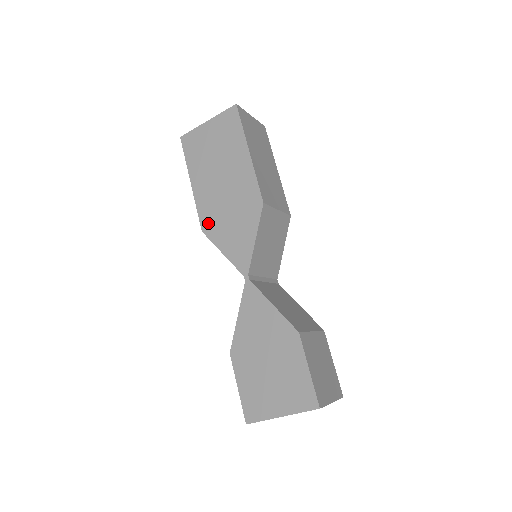
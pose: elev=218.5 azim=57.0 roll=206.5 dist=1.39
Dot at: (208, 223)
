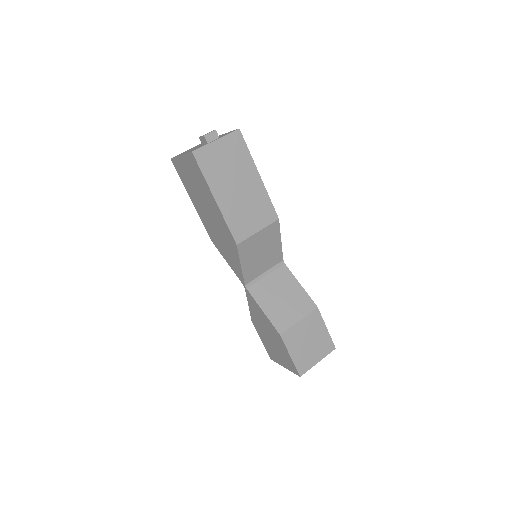
Dot at: (212, 238)
